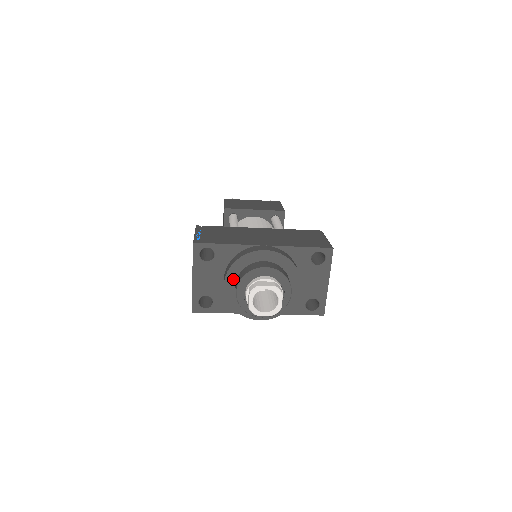
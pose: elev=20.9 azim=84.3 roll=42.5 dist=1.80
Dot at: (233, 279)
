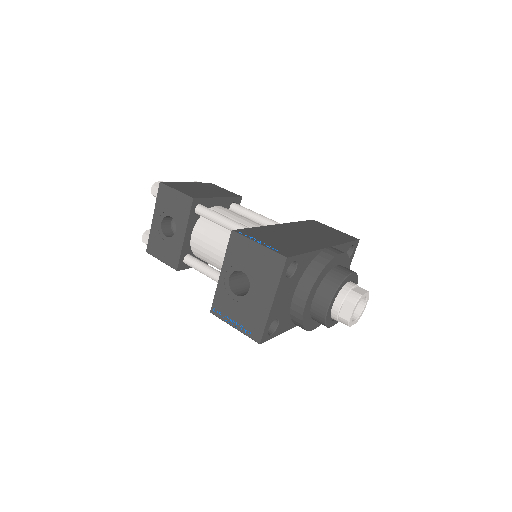
Dot at: (314, 292)
